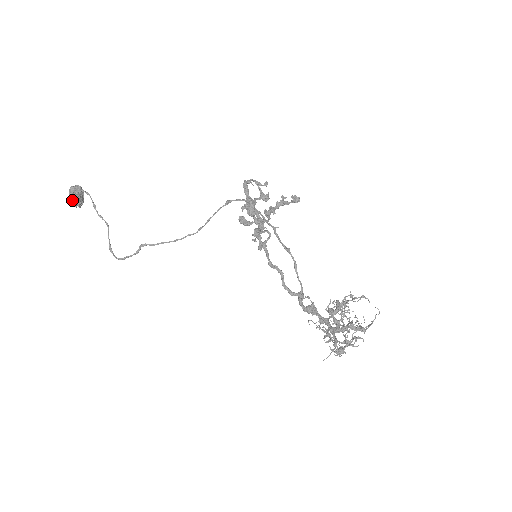
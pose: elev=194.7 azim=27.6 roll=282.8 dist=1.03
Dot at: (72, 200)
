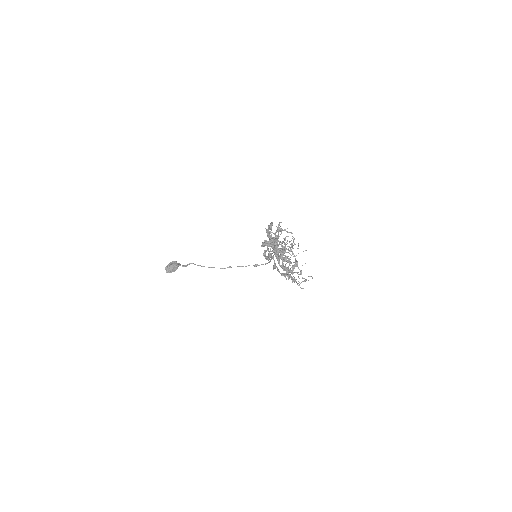
Dot at: occluded
